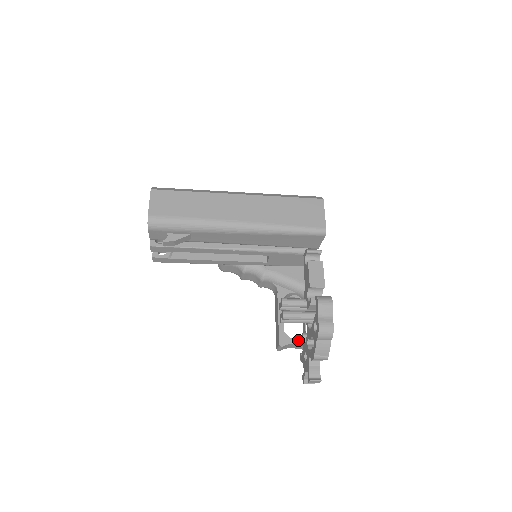
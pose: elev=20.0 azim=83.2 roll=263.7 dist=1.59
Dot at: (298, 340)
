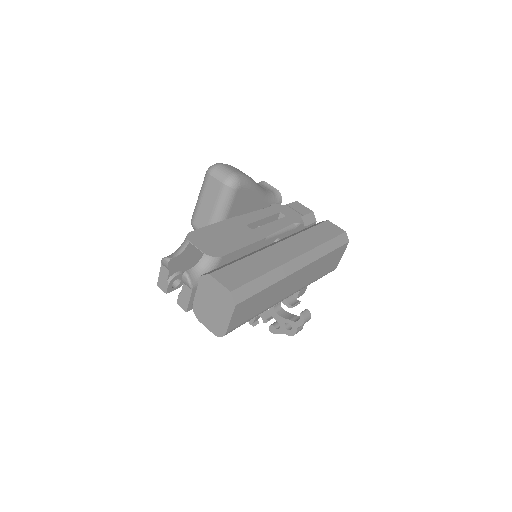
Dot at: occluded
